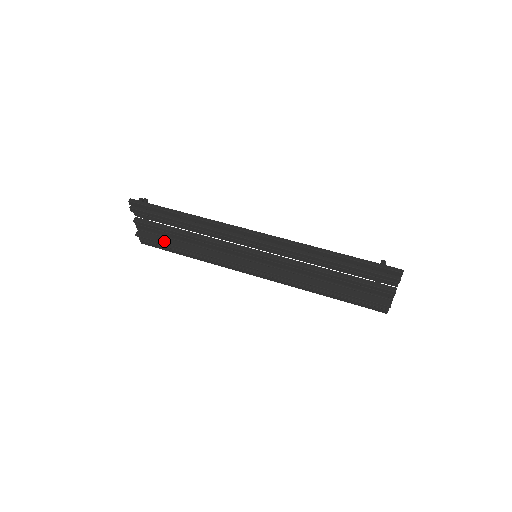
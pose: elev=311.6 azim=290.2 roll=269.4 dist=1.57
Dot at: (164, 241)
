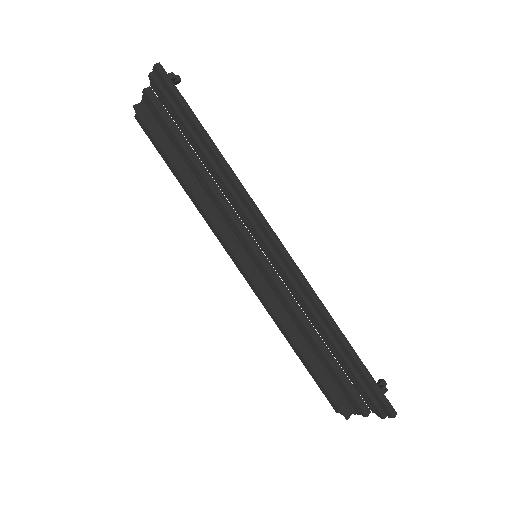
Dot at: (164, 145)
